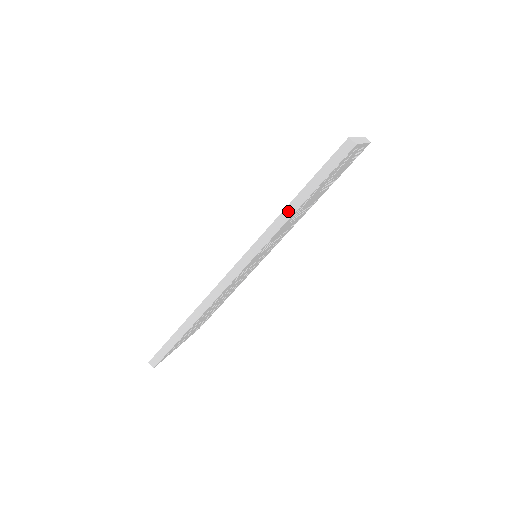
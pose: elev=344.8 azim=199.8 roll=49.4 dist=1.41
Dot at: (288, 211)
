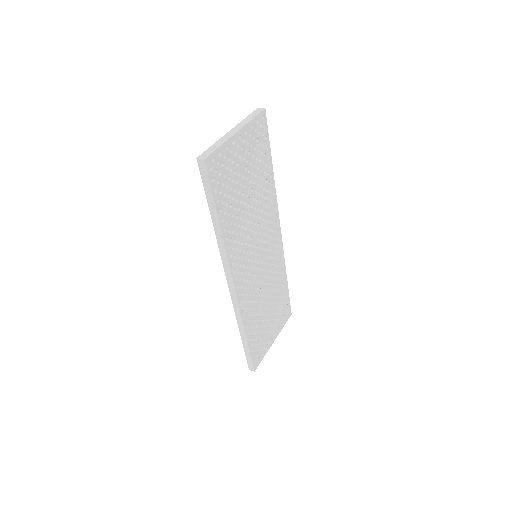
Dot at: (217, 231)
